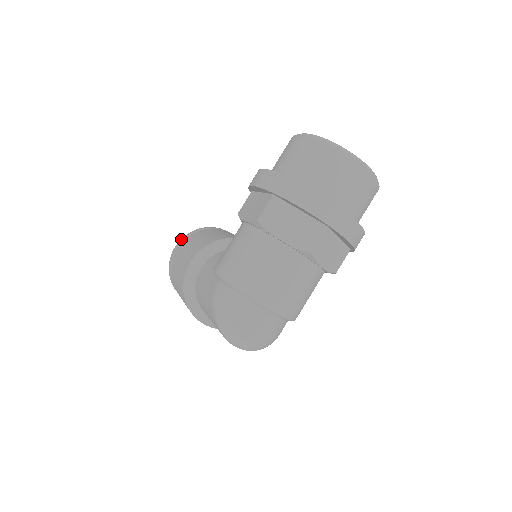
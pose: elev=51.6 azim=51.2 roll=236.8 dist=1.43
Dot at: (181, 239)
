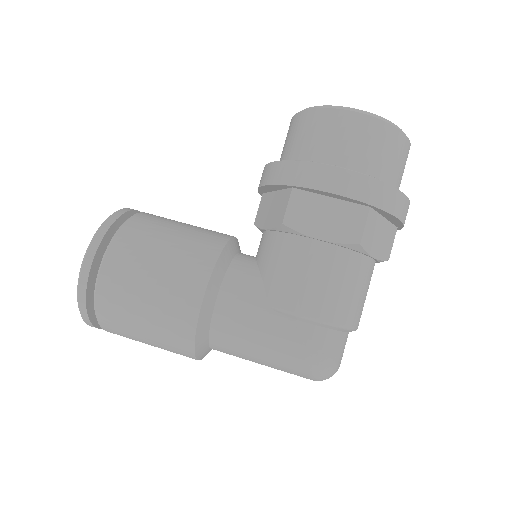
Dot at: (91, 248)
